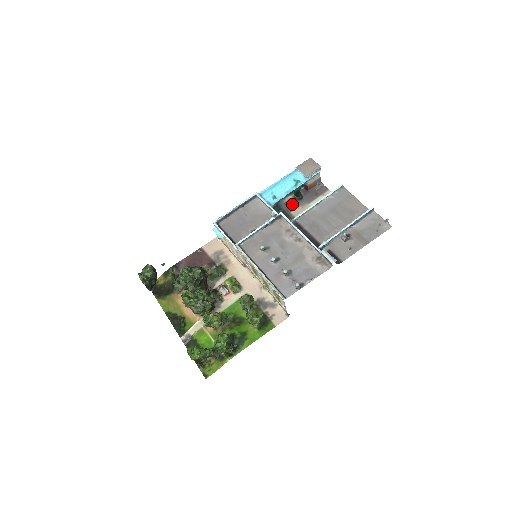
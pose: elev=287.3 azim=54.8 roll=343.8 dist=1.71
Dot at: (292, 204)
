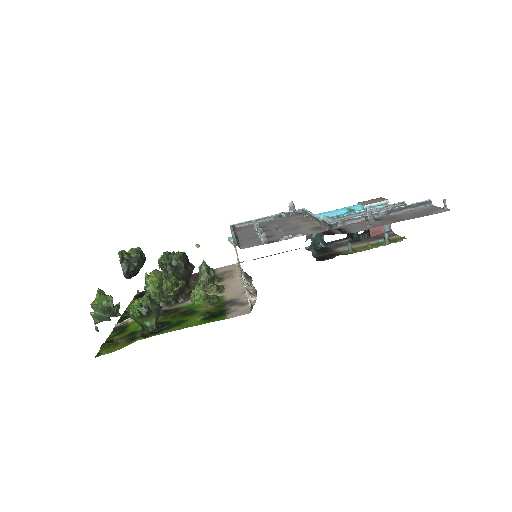
Dot at: (343, 244)
